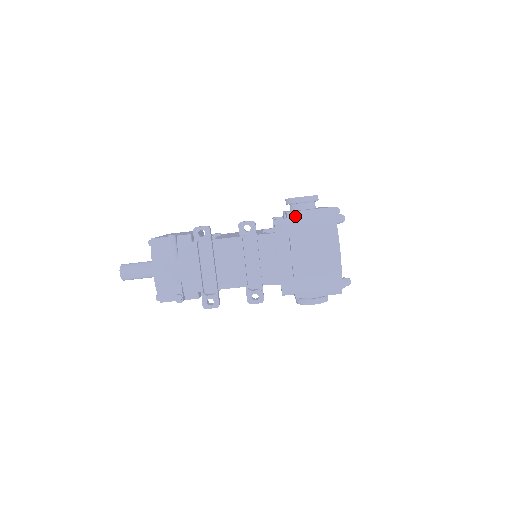
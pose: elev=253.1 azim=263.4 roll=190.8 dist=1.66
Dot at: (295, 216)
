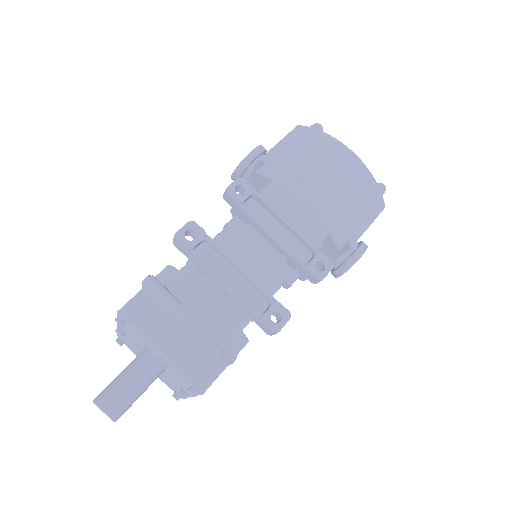
Dot at: (272, 155)
